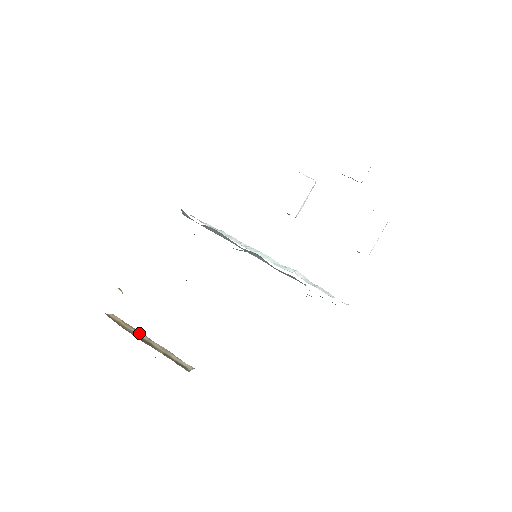
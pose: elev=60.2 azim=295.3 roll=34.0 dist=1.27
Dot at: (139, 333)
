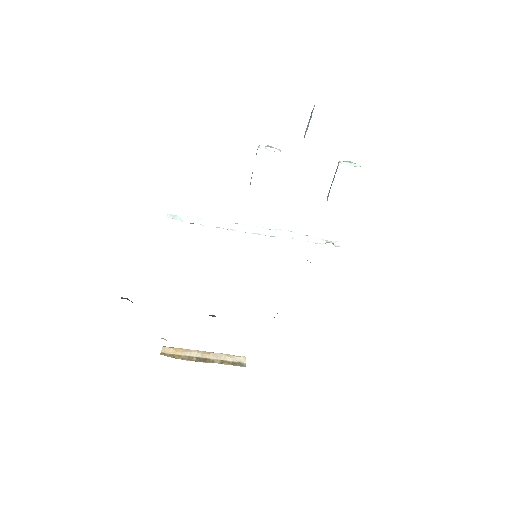
Dot at: (193, 353)
